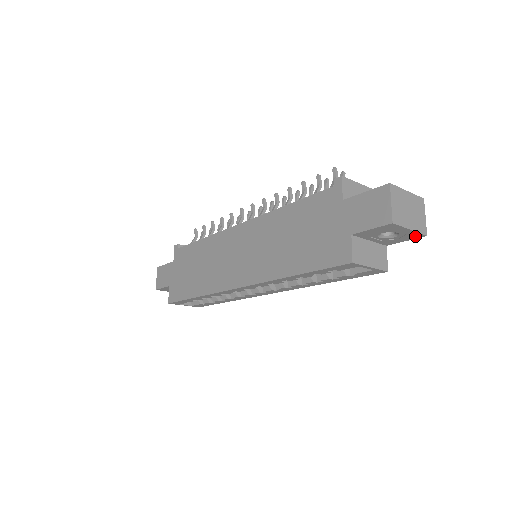
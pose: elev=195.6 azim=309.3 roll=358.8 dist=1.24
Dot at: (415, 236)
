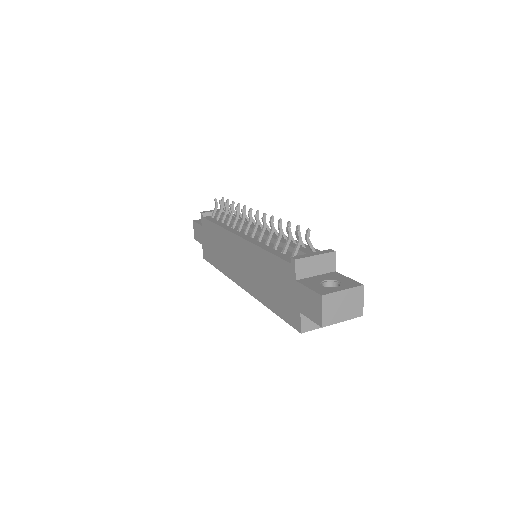
Dot at: occluded
